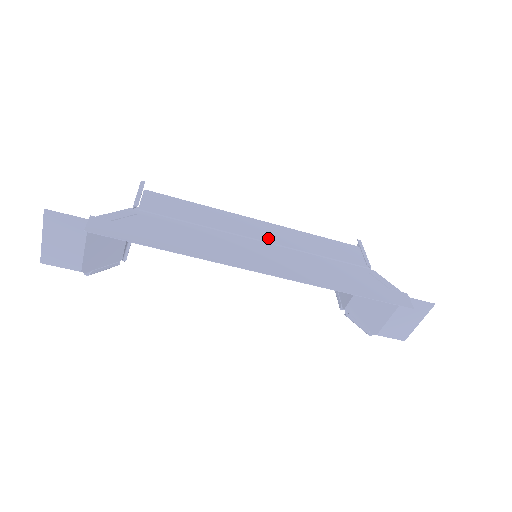
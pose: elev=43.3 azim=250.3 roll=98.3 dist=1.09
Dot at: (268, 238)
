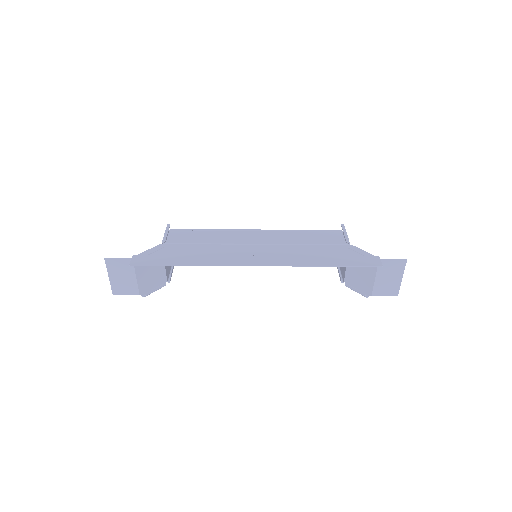
Dot at: (262, 241)
